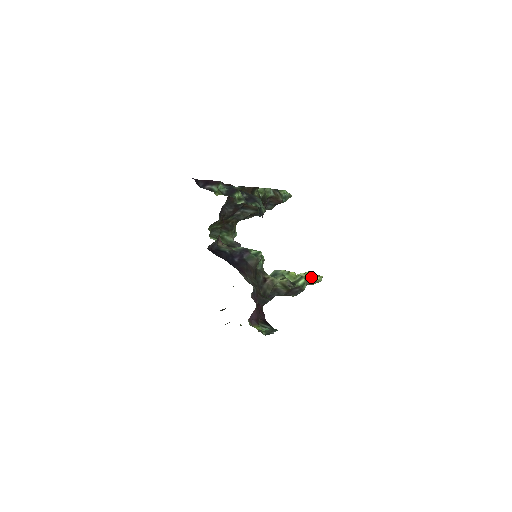
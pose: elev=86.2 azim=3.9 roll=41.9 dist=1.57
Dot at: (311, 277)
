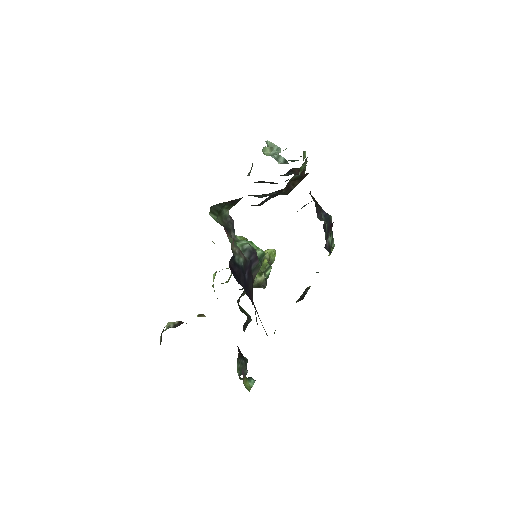
Dot at: (272, 258)
